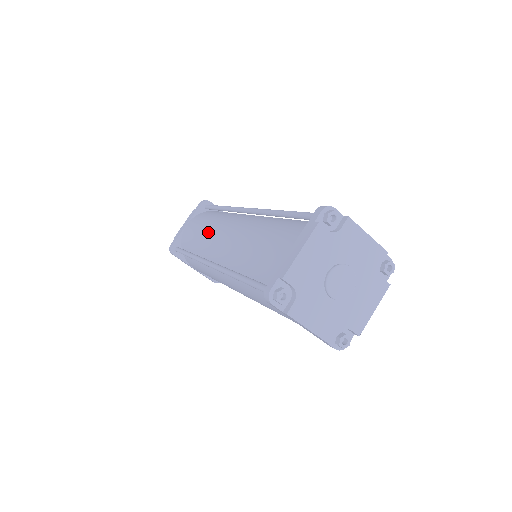
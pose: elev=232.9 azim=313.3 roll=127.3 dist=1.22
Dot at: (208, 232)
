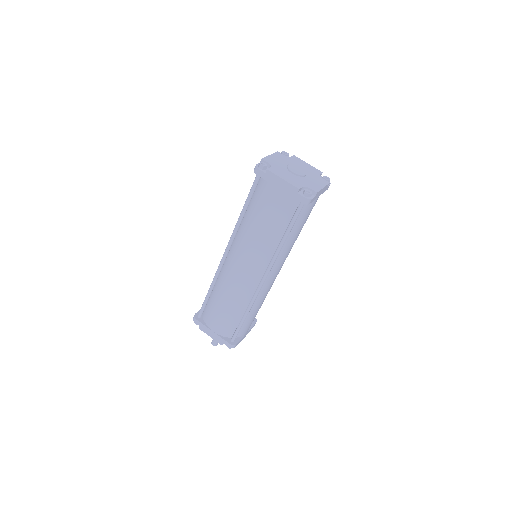
Dot at: occluded
